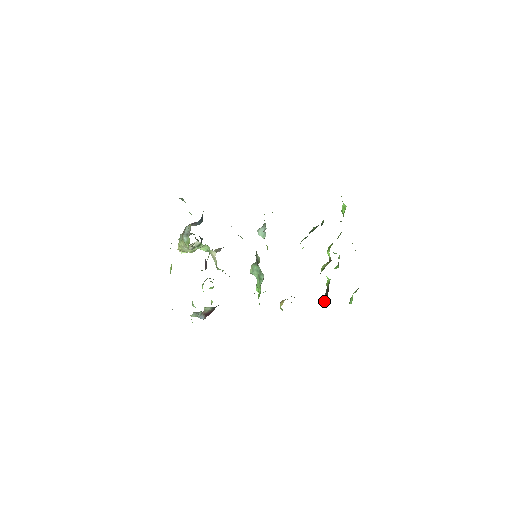
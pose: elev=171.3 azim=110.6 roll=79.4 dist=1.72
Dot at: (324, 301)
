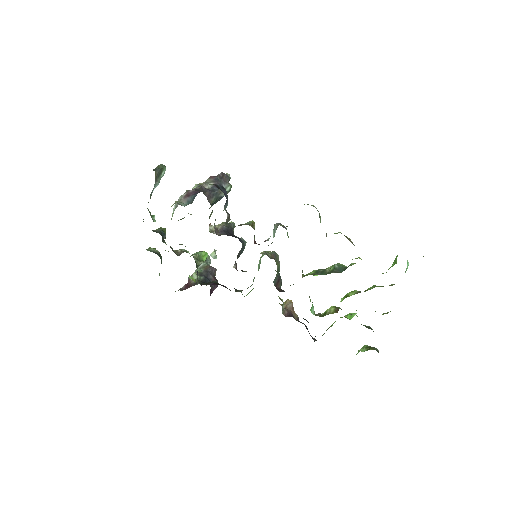
Dot at: occluded
